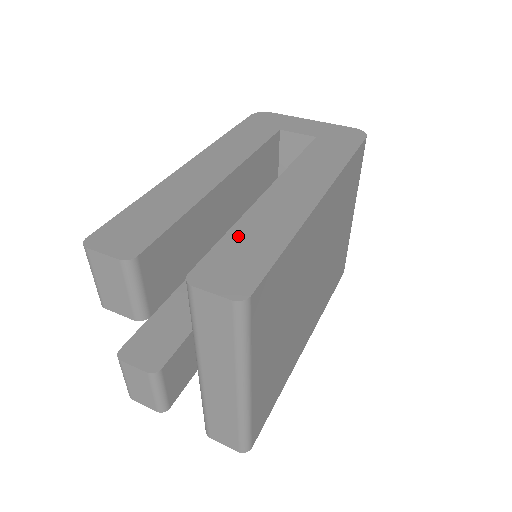
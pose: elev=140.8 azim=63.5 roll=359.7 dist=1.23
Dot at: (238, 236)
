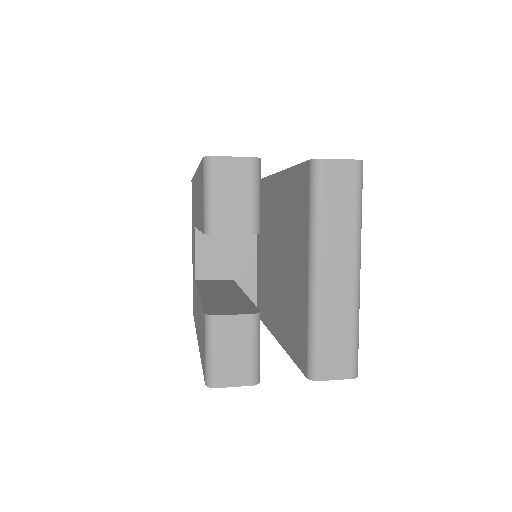
Dot at: occluded
